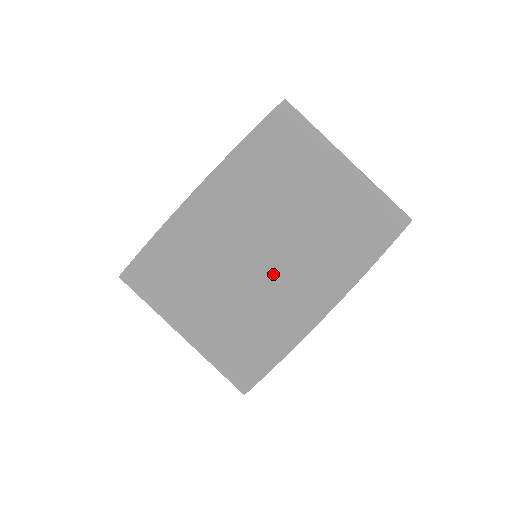
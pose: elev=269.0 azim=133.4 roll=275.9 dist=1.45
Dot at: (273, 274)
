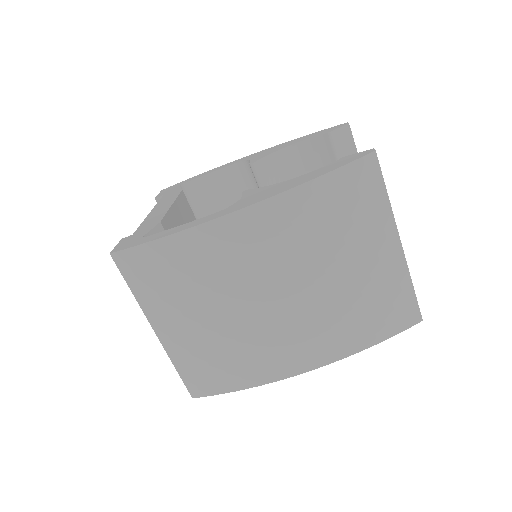
Dot at: (271, 323)
